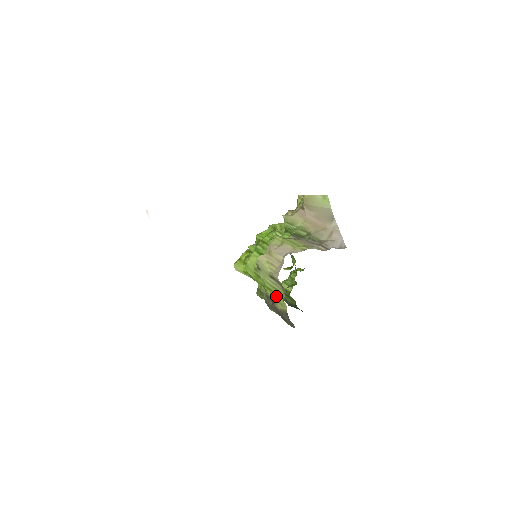
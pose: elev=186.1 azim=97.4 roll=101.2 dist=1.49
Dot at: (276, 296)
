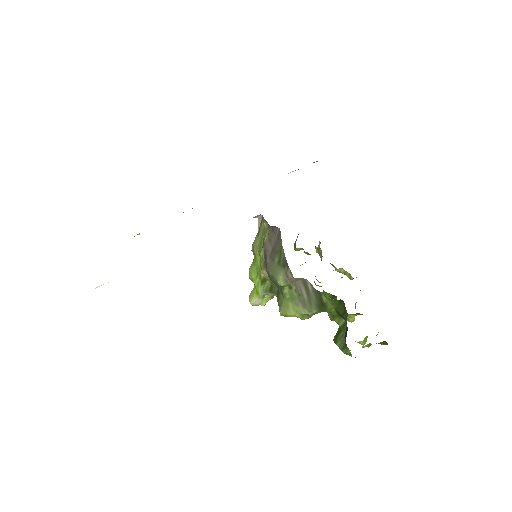
Dot at: (263, 237)
